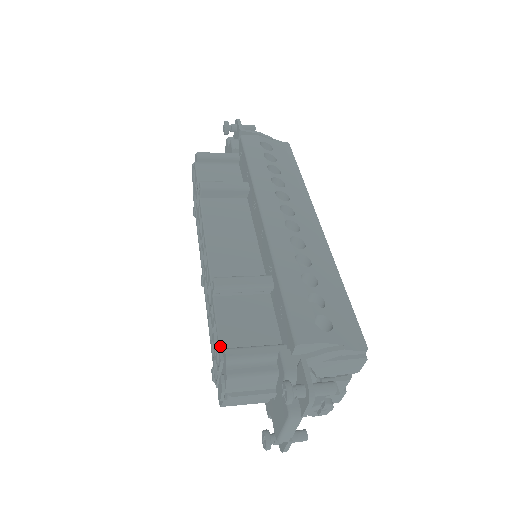
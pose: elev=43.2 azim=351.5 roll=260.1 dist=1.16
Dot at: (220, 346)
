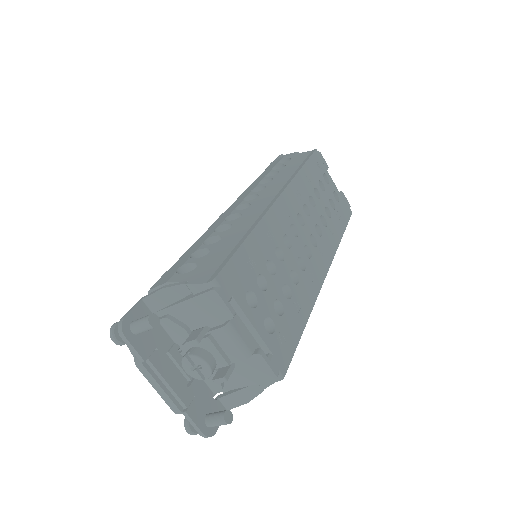
Dot at: occluded
